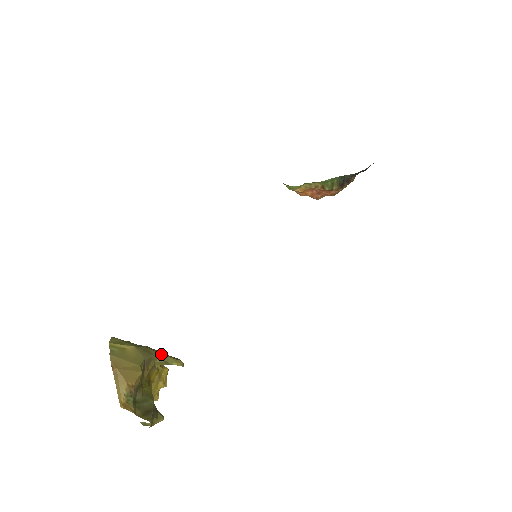
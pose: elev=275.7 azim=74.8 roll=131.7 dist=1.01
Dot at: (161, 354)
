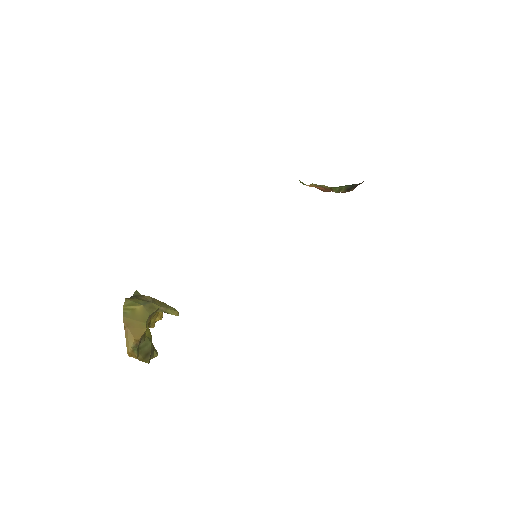
Dot at: (162, 307)
